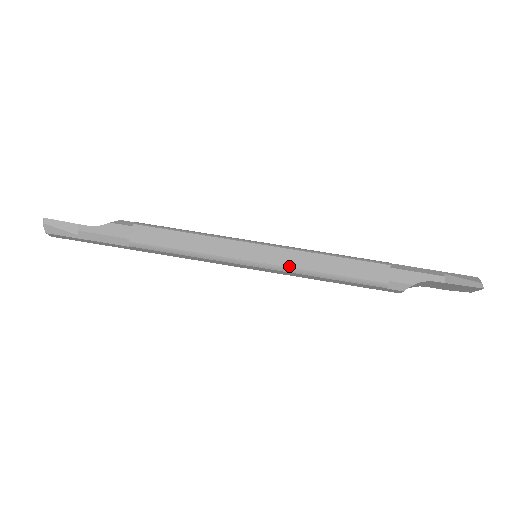
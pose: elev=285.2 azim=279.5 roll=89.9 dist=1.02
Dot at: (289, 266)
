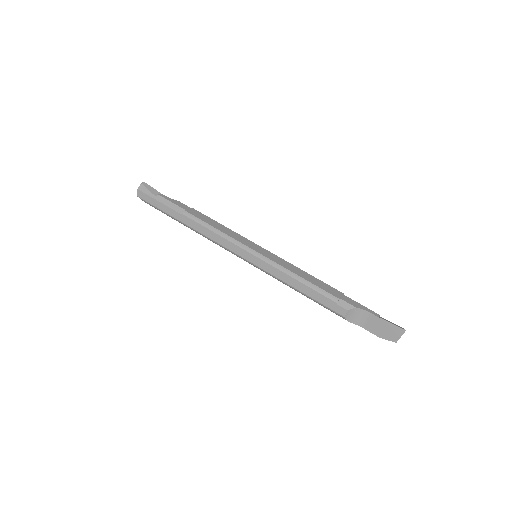
Dot at: (276, 262)
